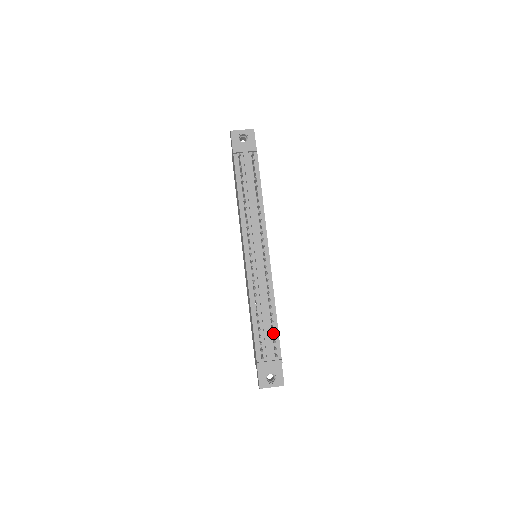
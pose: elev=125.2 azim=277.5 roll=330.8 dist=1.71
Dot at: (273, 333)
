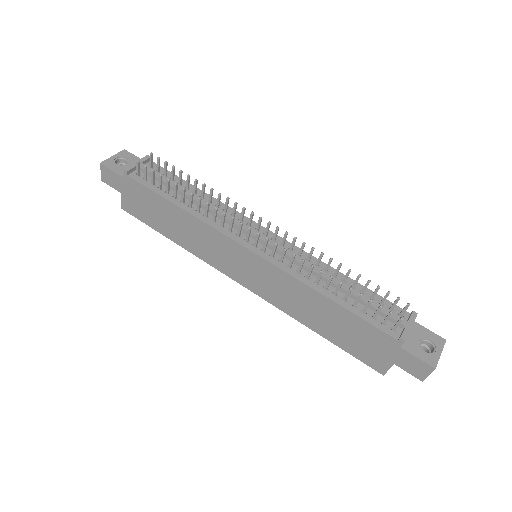
Dot at: (372, 294)
